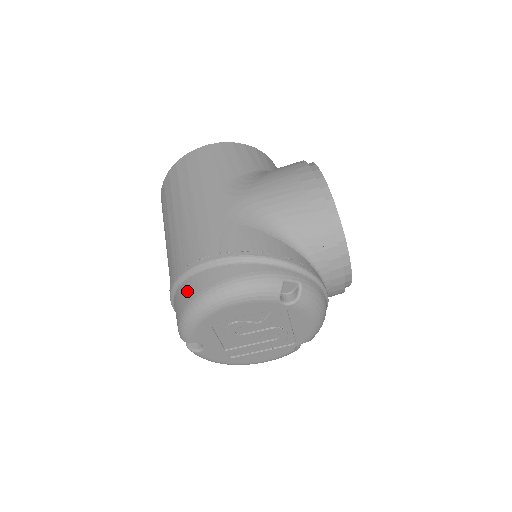
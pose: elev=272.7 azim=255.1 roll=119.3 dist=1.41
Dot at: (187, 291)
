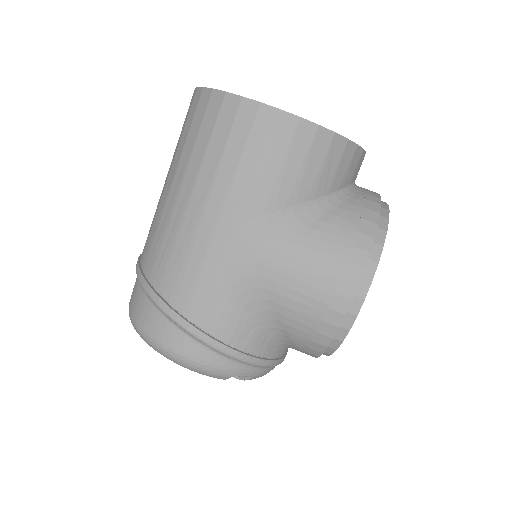
Dot at: (143, 311)
